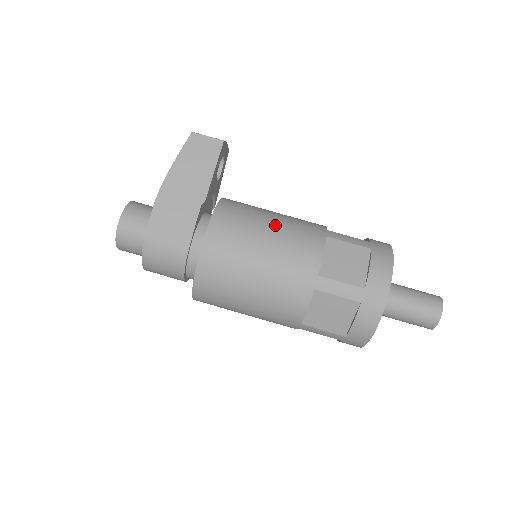
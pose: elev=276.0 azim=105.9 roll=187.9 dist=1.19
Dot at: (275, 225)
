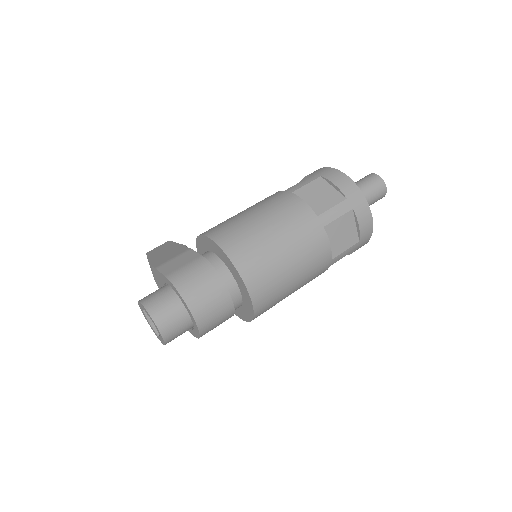
Dot at: occluded
